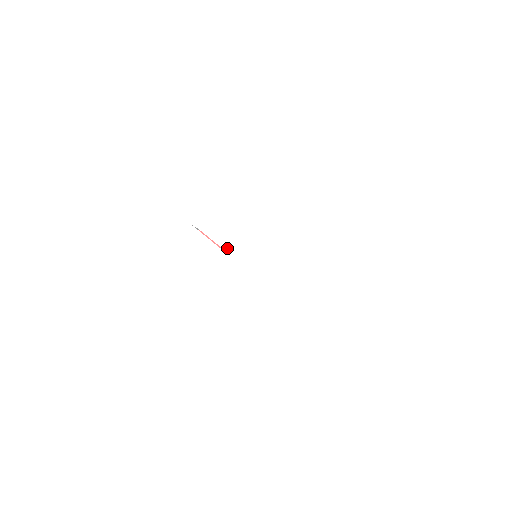
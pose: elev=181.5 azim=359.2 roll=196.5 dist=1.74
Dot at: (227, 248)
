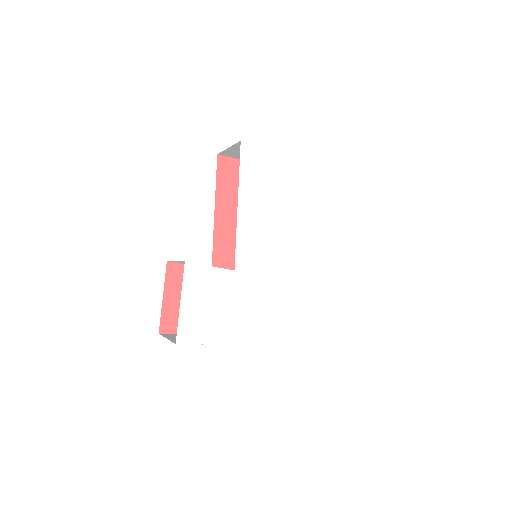
Dot at: (237, 265)
